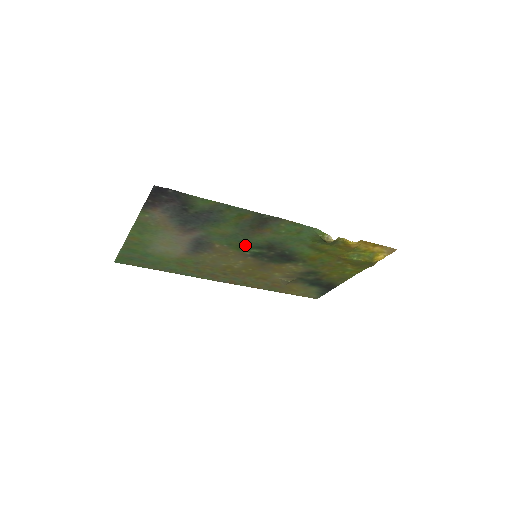
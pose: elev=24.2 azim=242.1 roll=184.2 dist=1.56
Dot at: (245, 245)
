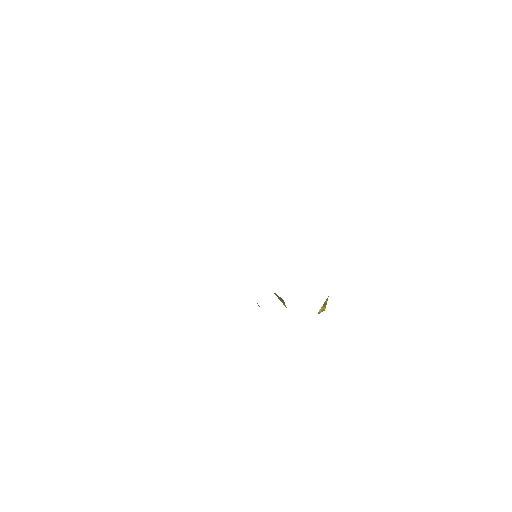
Dot at: occluded
